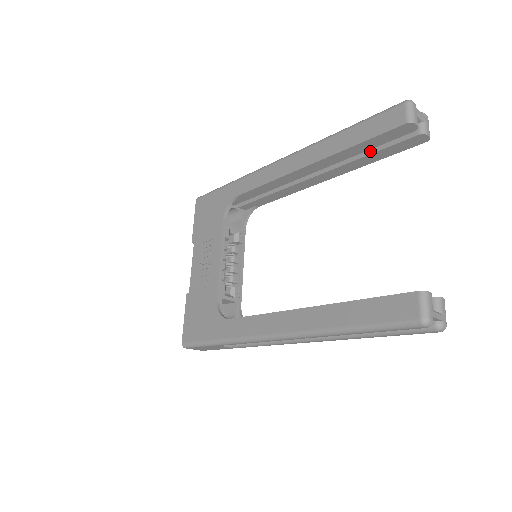
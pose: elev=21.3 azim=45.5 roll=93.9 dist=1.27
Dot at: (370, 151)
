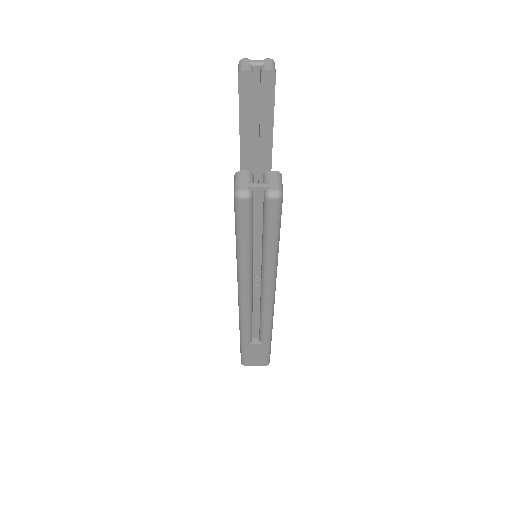
Dot at: occluded
